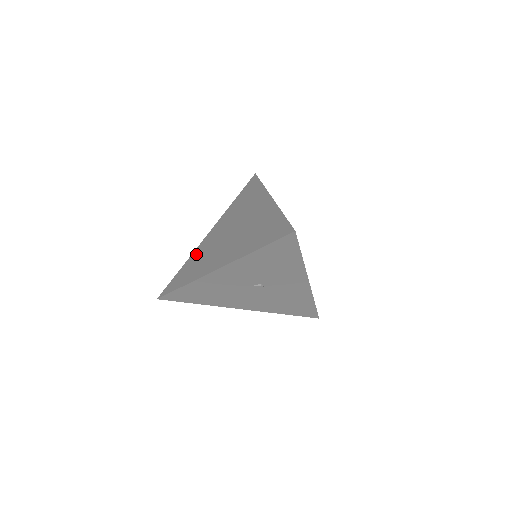
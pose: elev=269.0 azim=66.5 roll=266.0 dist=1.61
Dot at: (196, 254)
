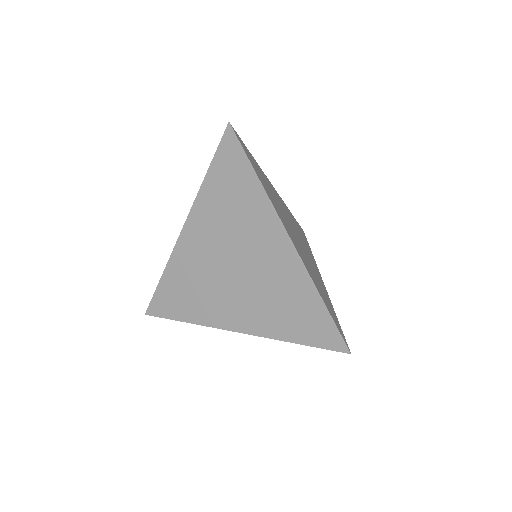
Dot at: (178, 268)
